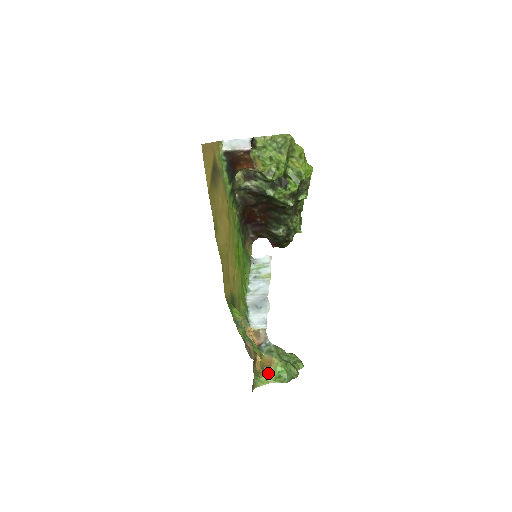
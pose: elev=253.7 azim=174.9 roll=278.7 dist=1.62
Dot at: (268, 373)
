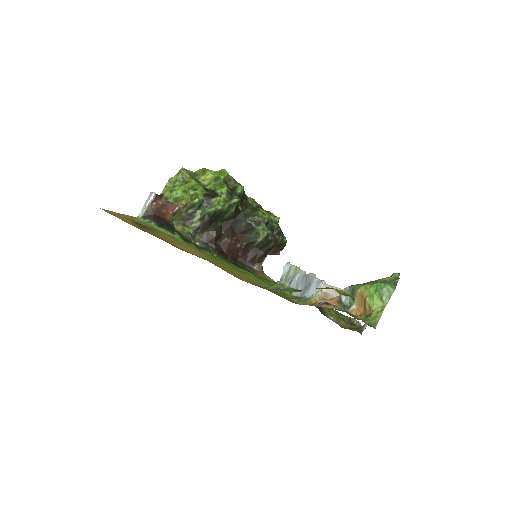
Dot at: (371, 305)
